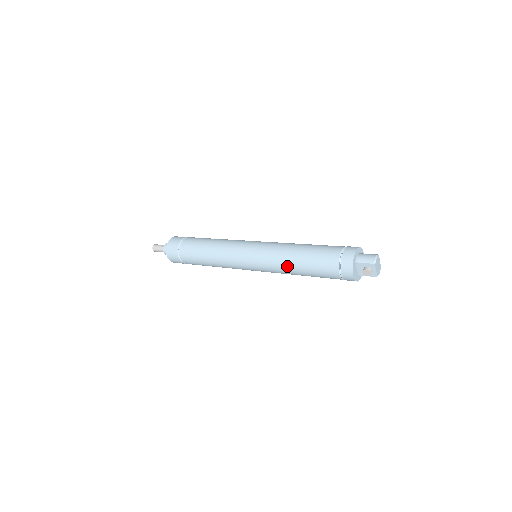
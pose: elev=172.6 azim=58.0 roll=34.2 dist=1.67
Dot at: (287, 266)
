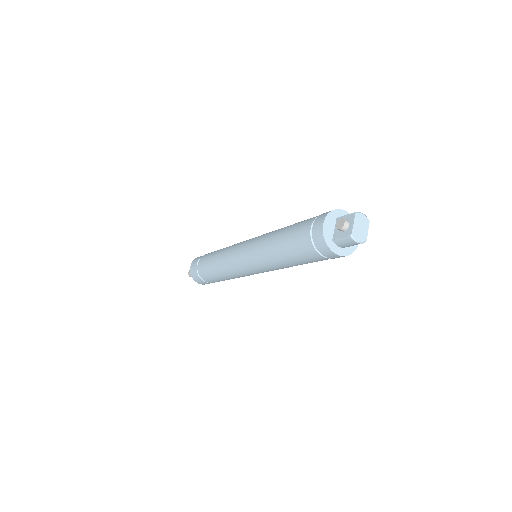
Dot at: (270, 236)
